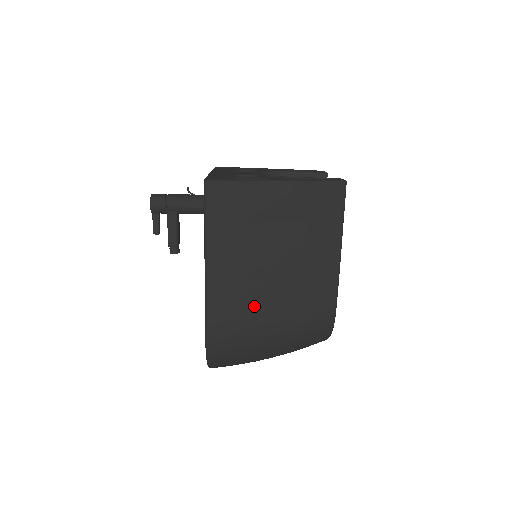
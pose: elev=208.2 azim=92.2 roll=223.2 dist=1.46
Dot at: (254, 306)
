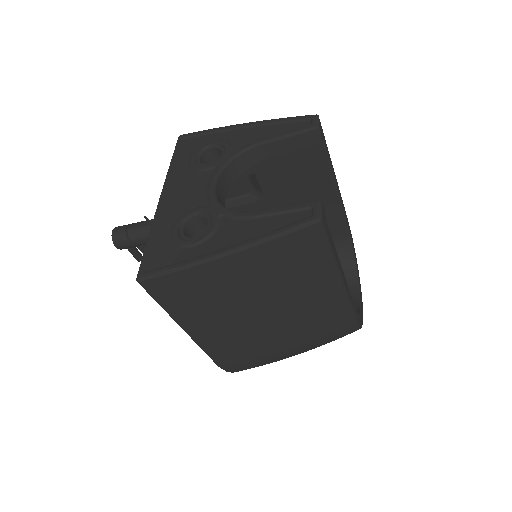
Dot at: (258, 346)
